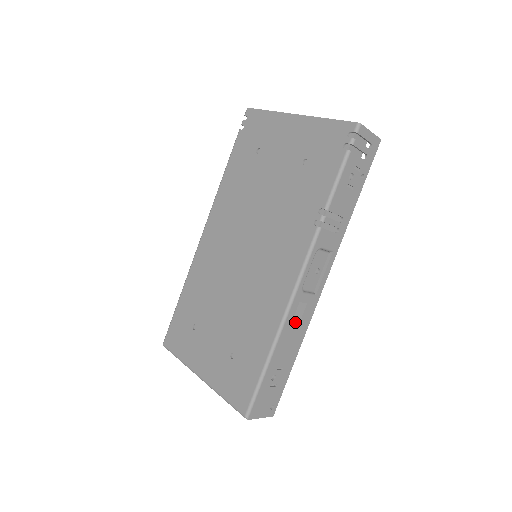
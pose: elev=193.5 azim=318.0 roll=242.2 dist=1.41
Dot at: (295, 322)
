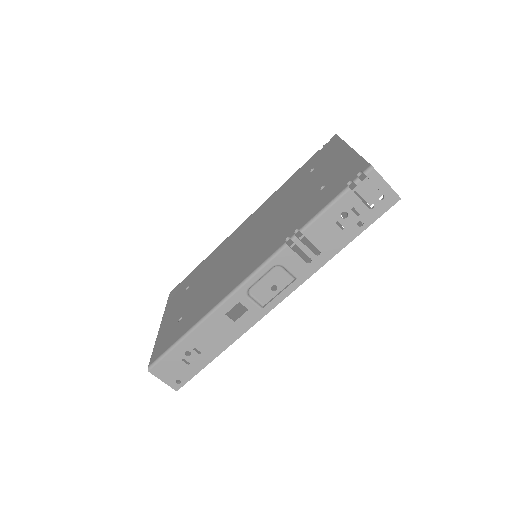
Dot at: (229, 318)
